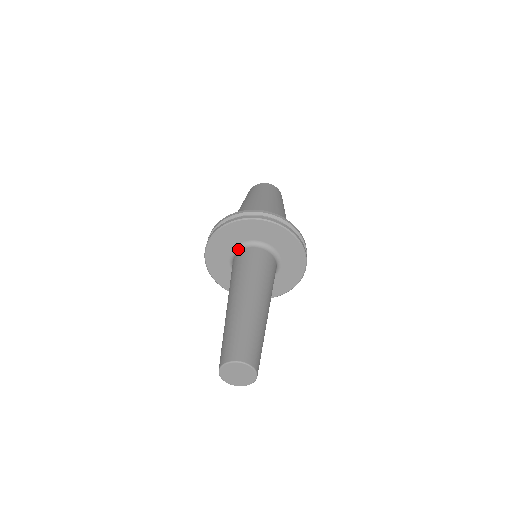
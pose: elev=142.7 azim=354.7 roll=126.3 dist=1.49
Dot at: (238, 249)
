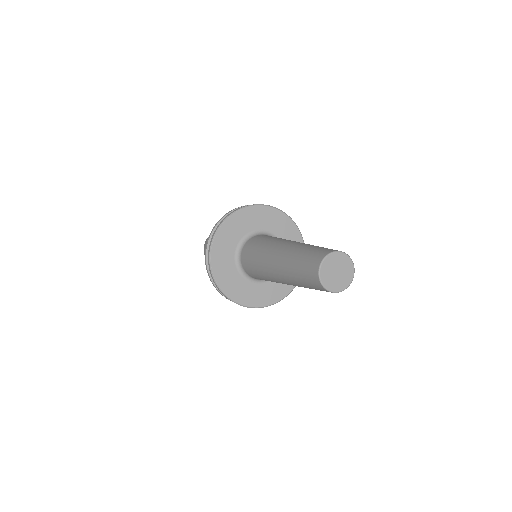
Dot at: (263, 233)
